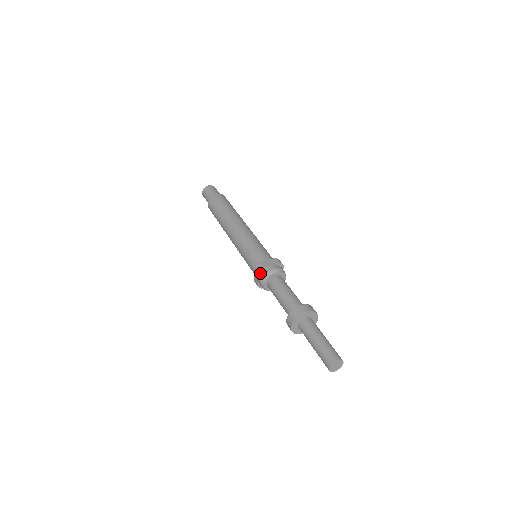
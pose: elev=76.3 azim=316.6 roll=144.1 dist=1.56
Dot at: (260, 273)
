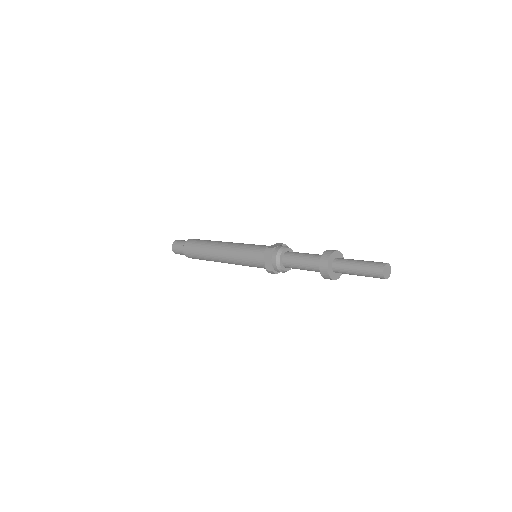
Dot at: (271, 255)
